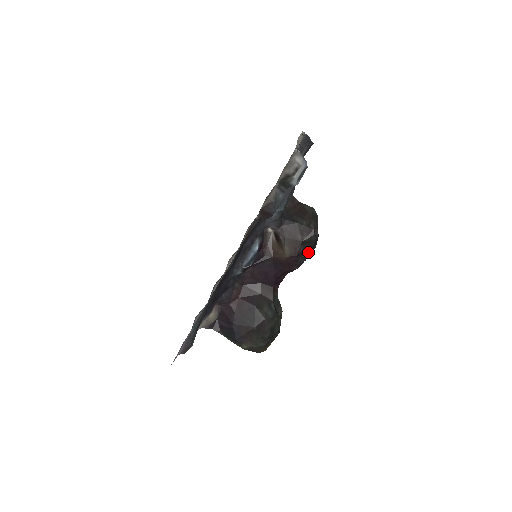
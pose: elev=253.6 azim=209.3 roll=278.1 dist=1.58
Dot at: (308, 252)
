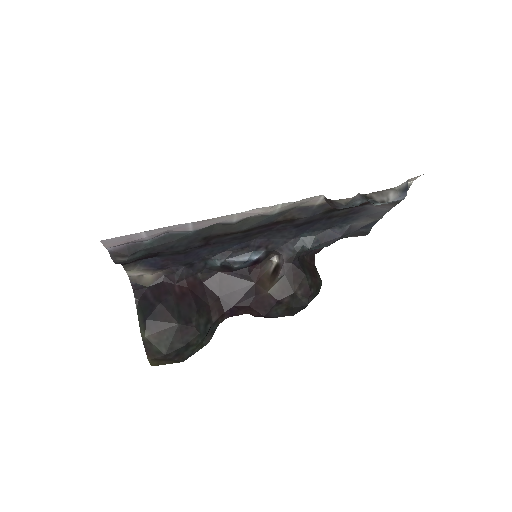
Dot at: (286, 311)
